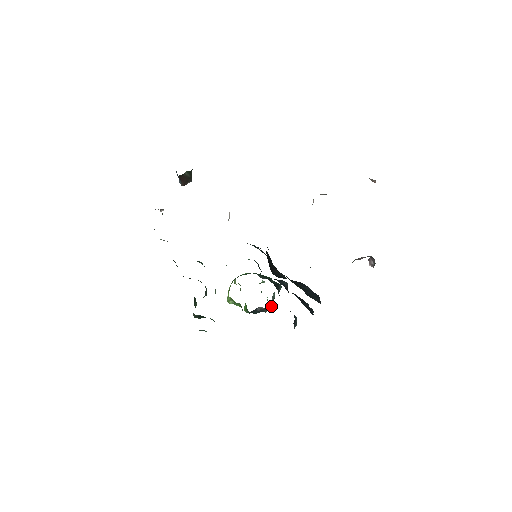
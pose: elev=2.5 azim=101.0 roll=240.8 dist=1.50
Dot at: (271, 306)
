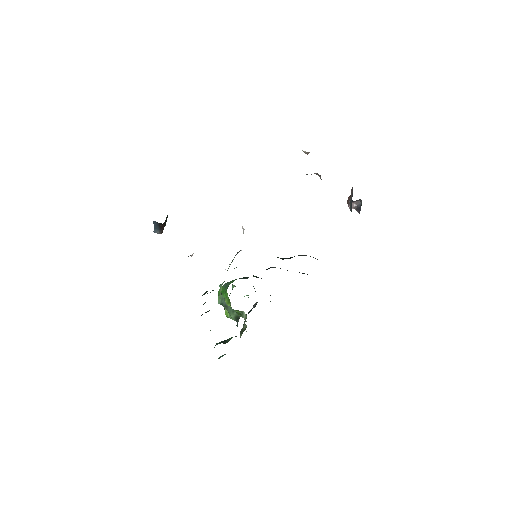
Dot at: occluded
